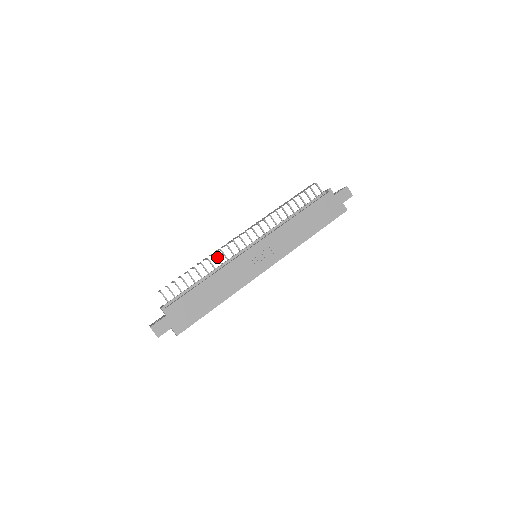
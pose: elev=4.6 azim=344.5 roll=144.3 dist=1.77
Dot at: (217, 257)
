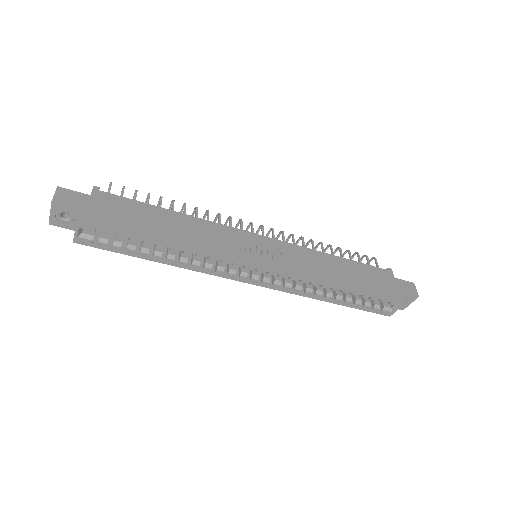
Dot at: occluded
